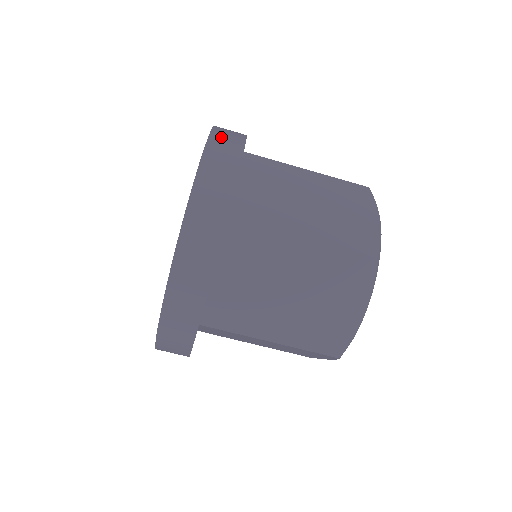
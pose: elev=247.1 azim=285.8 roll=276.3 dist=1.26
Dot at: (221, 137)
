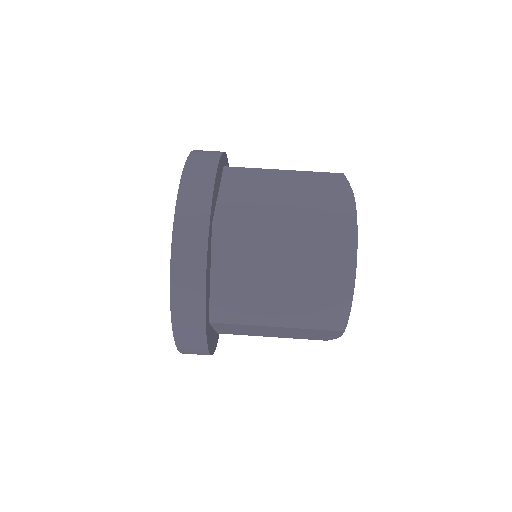
Dot at: (198, 158)
